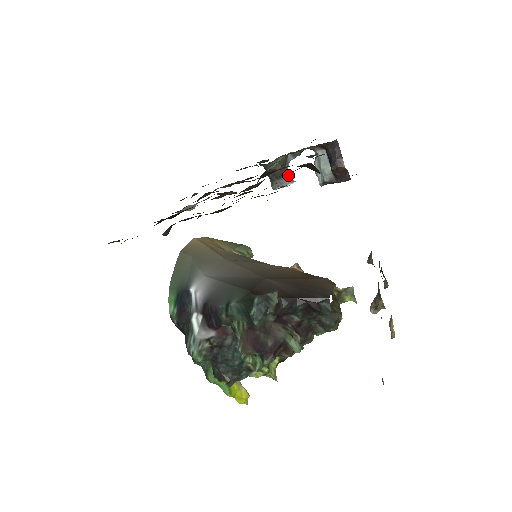
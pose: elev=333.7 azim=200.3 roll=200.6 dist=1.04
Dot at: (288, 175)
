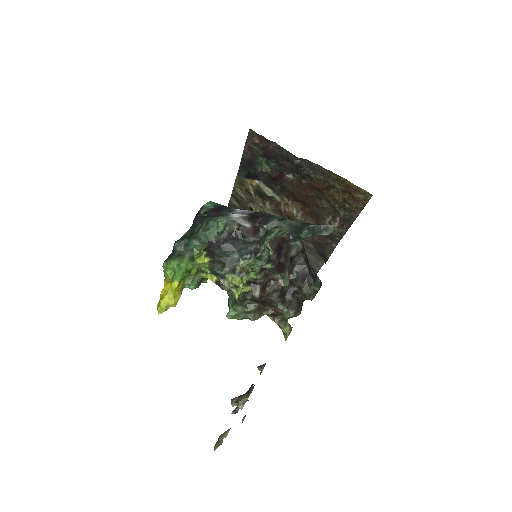
Dot at: occluded
